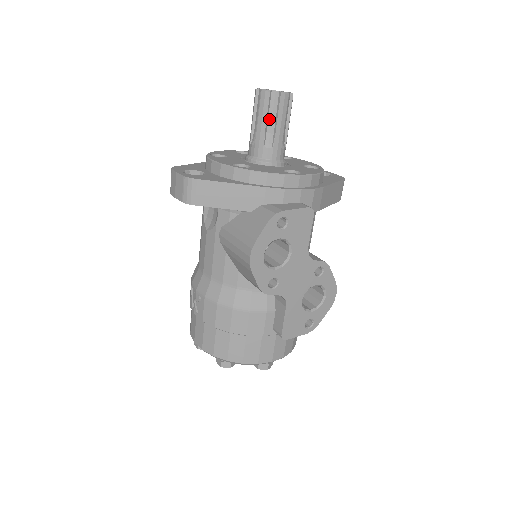
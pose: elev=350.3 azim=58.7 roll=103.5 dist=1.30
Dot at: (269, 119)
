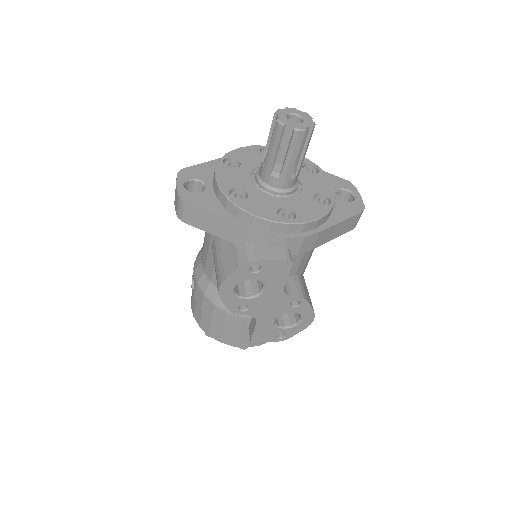
Dot at: (280, 150)
